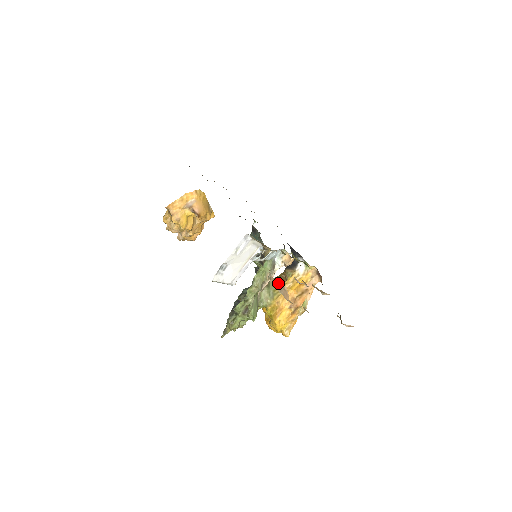
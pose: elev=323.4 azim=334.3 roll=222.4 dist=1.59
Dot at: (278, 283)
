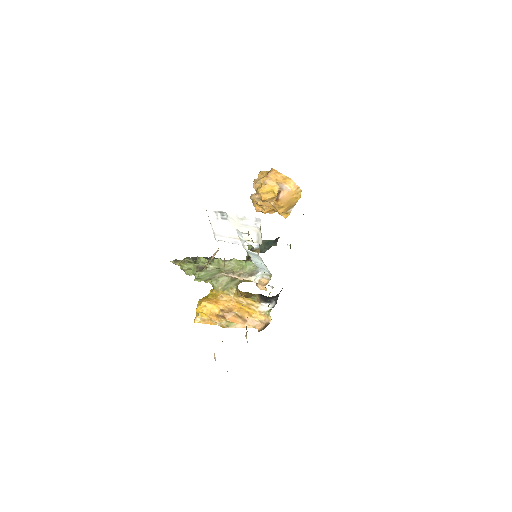
Dot at: (217, 251)
